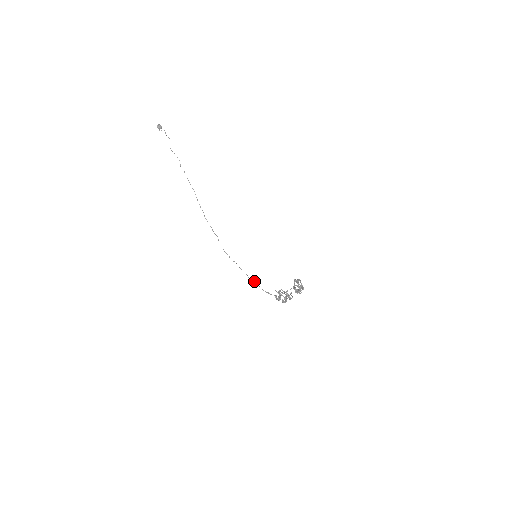
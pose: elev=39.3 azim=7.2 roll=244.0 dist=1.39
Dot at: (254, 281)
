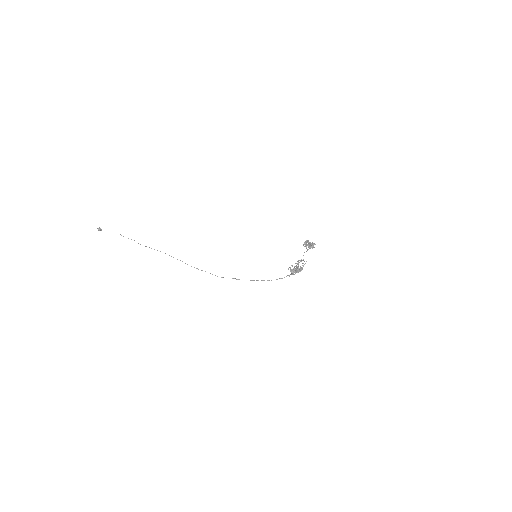
Dot at: (261, 280)
